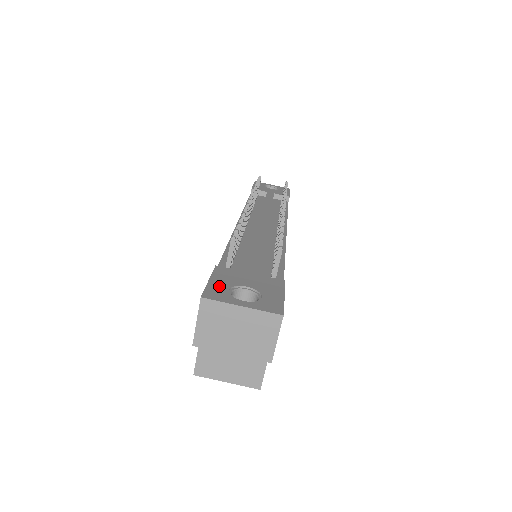
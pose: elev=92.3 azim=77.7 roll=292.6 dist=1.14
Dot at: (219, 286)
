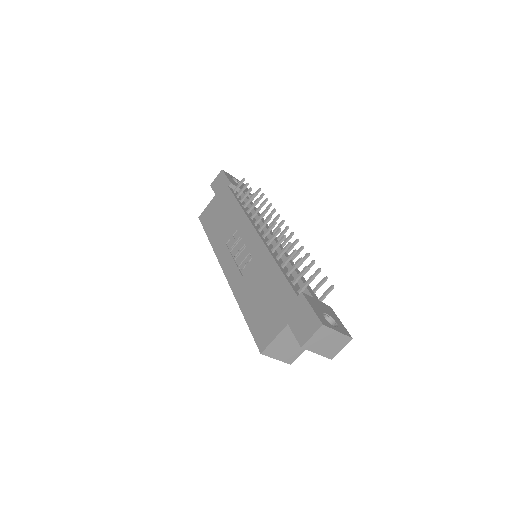
Dot at: (319, 313)
